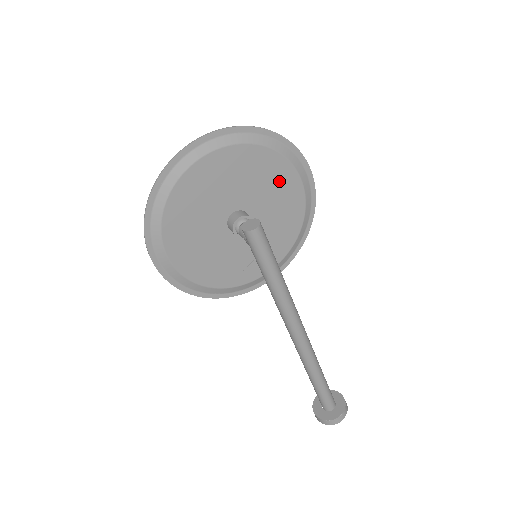
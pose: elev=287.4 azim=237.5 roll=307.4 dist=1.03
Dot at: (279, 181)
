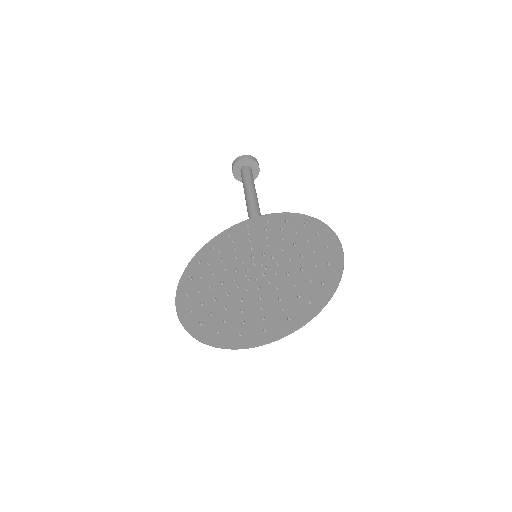
Dot at: (310, 269)
